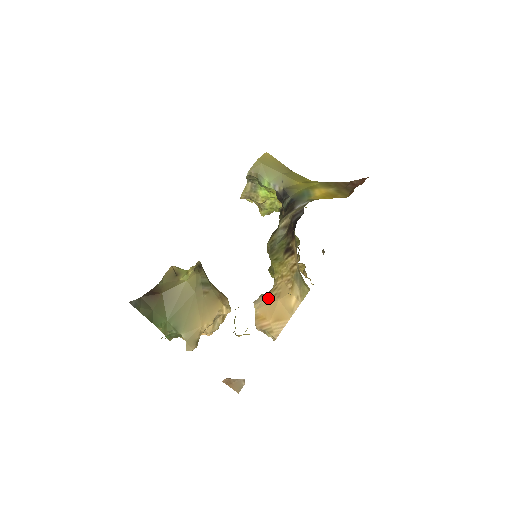
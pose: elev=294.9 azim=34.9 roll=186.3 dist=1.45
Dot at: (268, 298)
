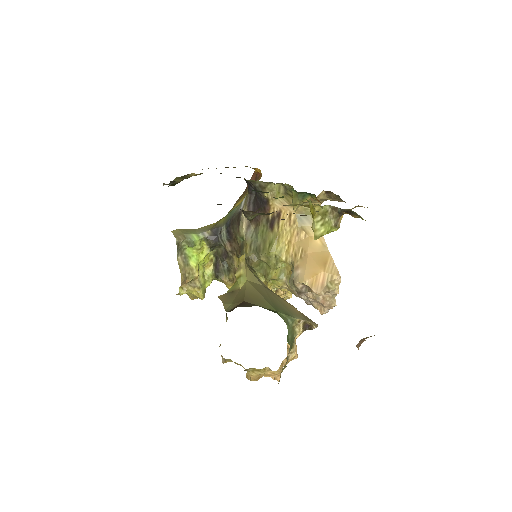
Dot at: (300, 265)
